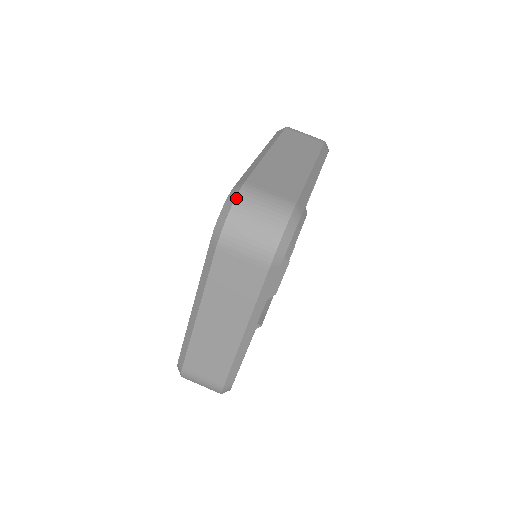
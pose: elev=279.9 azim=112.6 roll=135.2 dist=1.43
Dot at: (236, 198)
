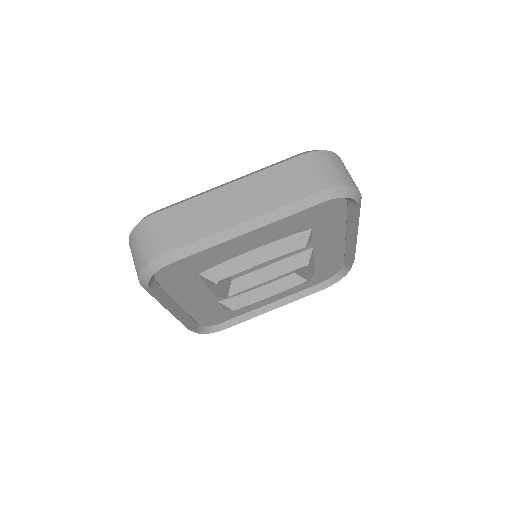
Dot at: (138, 224)
